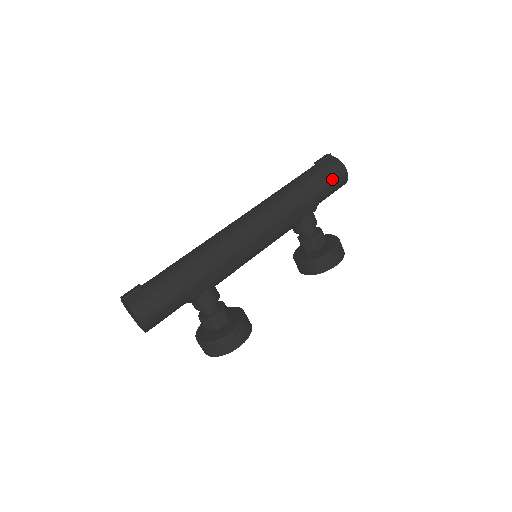
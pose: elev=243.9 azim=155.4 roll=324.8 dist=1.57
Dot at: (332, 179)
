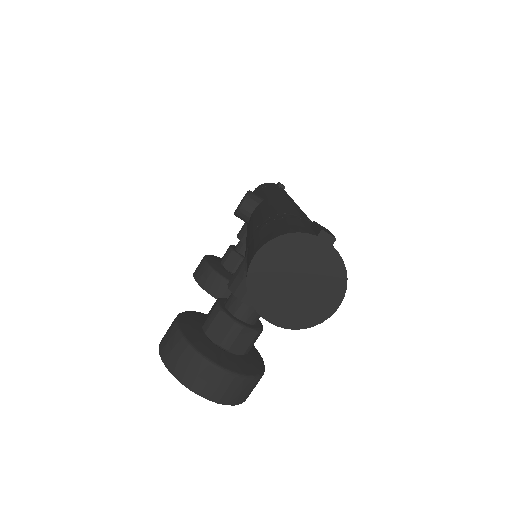
Dot at: occluded
